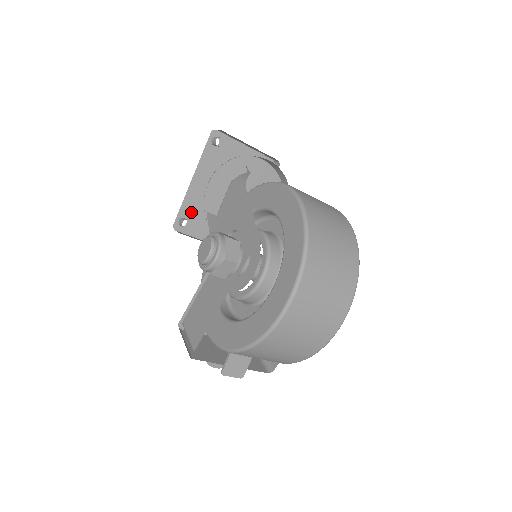
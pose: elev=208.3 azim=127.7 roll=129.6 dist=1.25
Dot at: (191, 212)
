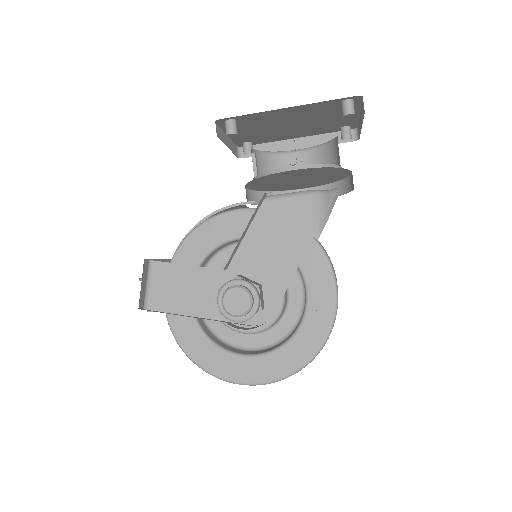
Dot at: (248, 120)
